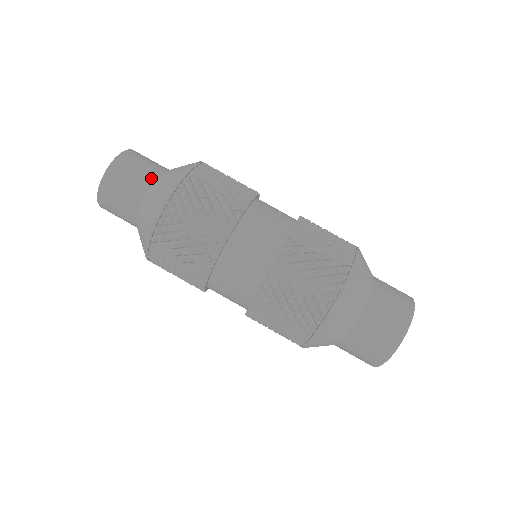
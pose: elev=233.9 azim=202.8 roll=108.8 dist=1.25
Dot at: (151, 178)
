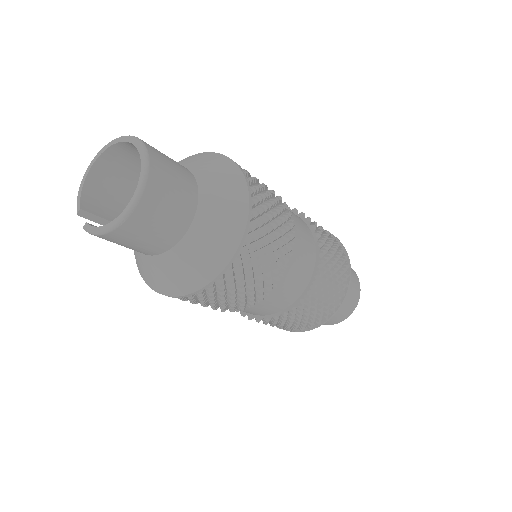
Dot at: (194, 189)
